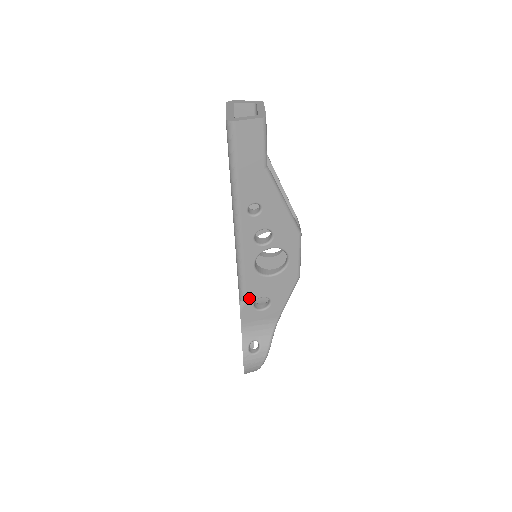
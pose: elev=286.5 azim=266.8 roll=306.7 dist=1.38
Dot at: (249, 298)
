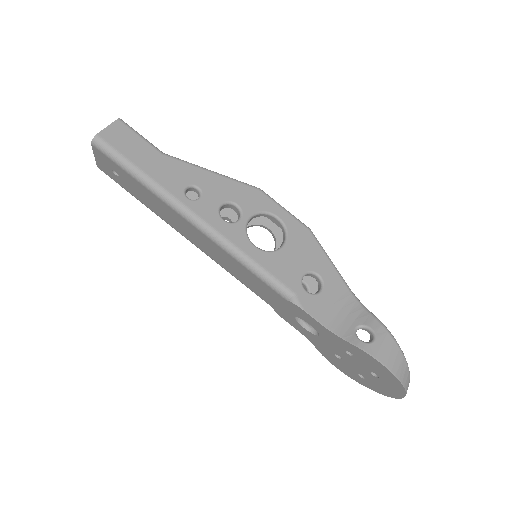
Dot at: (292, 286)
